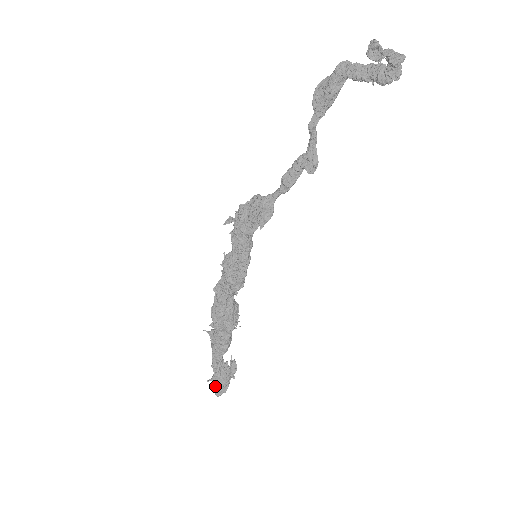
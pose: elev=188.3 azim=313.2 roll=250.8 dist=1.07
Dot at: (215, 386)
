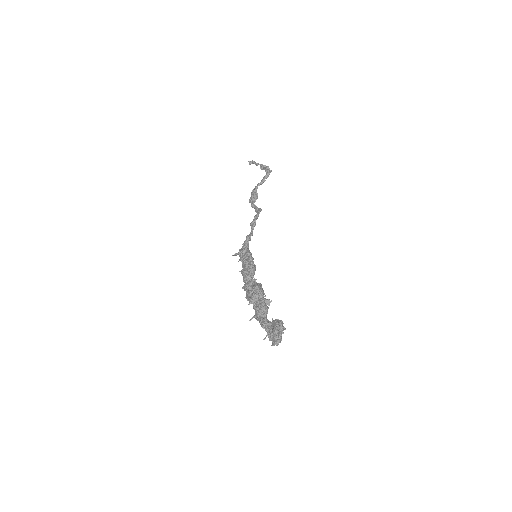
Dot at: (271, 336)
